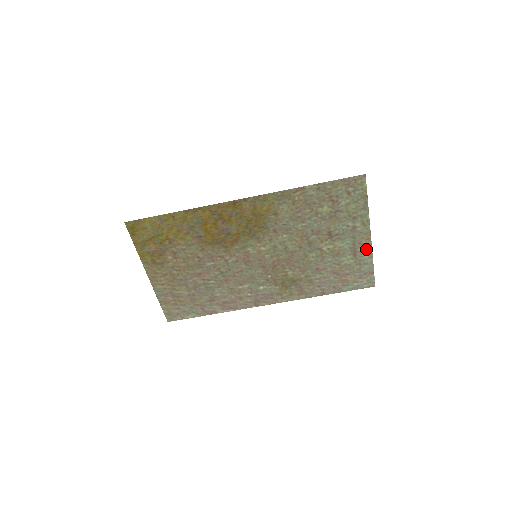
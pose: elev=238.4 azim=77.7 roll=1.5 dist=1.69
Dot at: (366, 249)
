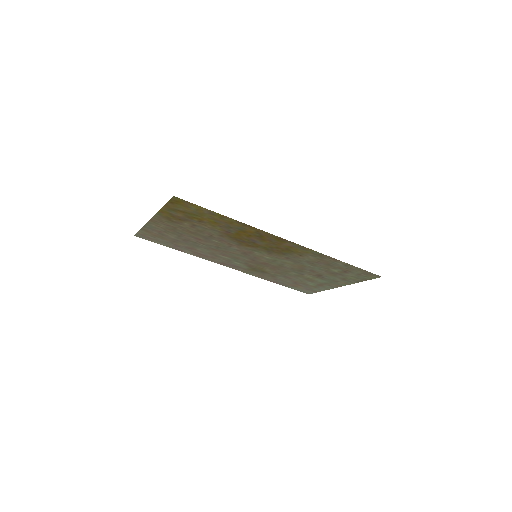
Dot at: (329, 287)
